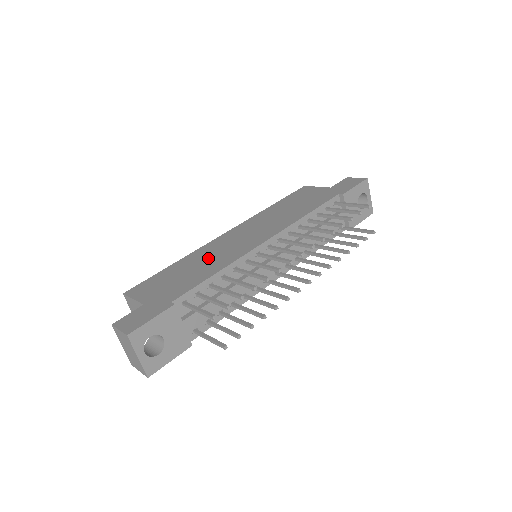
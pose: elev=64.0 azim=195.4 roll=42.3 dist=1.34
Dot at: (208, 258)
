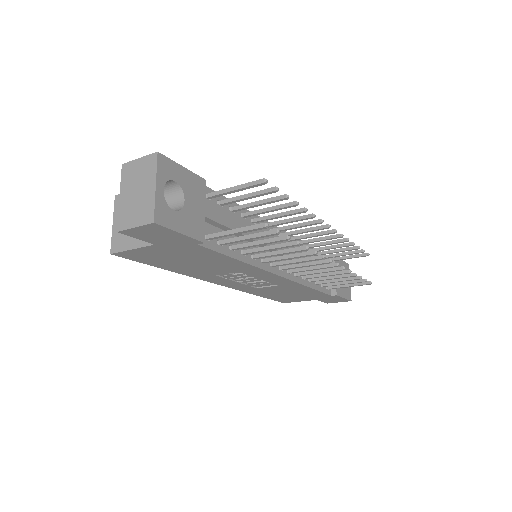
Dot at: occluded
